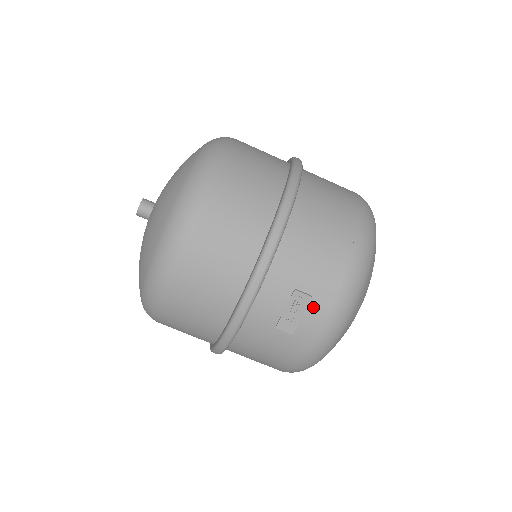
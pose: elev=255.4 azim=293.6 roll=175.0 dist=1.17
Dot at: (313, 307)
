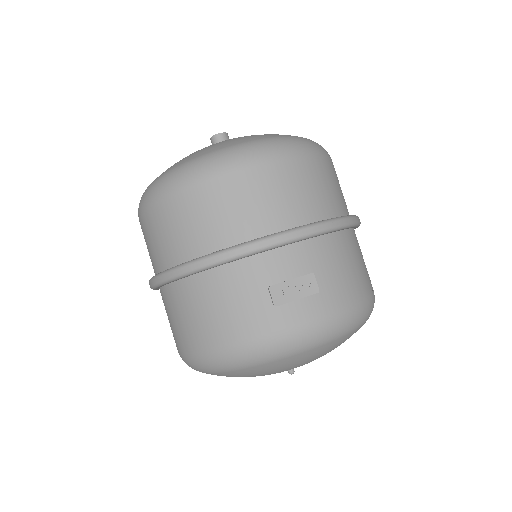
Dot at: (312, 301)
